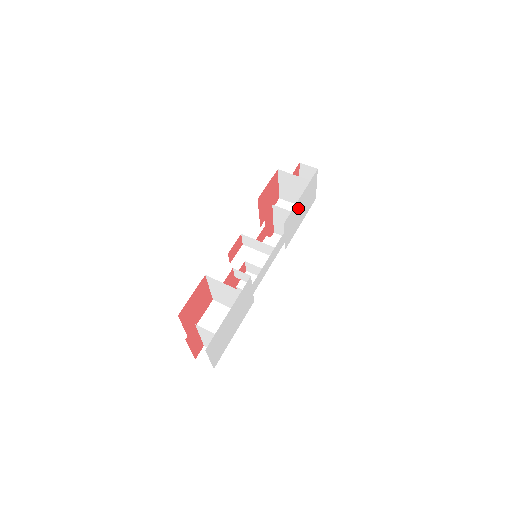
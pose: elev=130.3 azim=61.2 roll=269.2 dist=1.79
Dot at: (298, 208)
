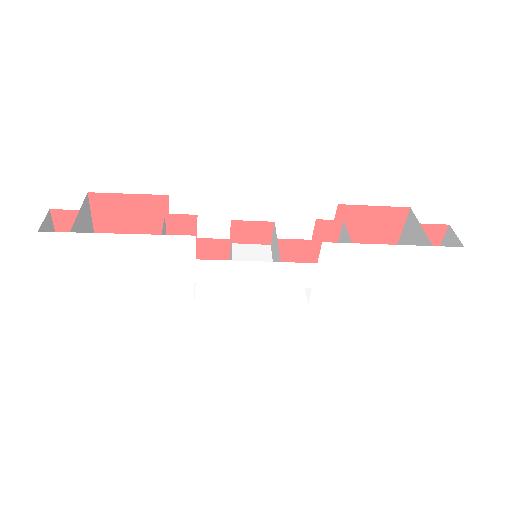
Dot at: (376, 263)
